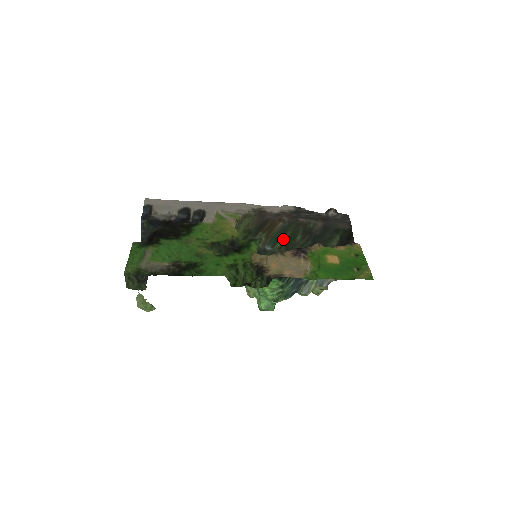
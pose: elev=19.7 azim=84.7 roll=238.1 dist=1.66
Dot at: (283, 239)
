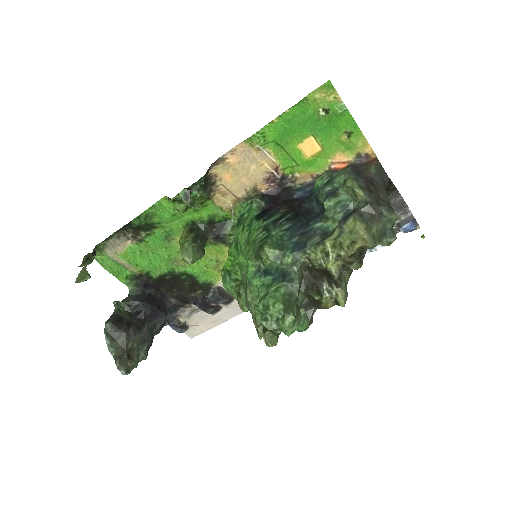
Dot at: occluded
